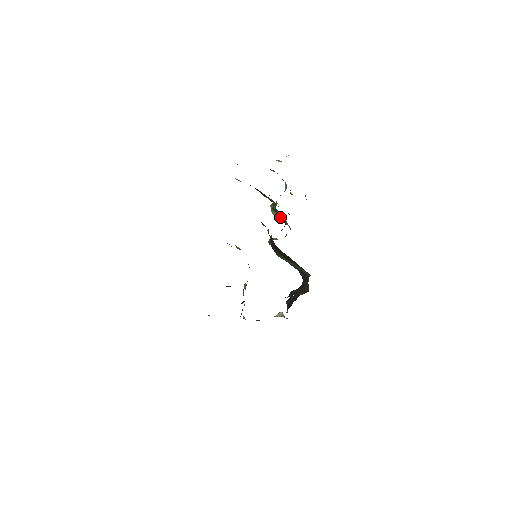
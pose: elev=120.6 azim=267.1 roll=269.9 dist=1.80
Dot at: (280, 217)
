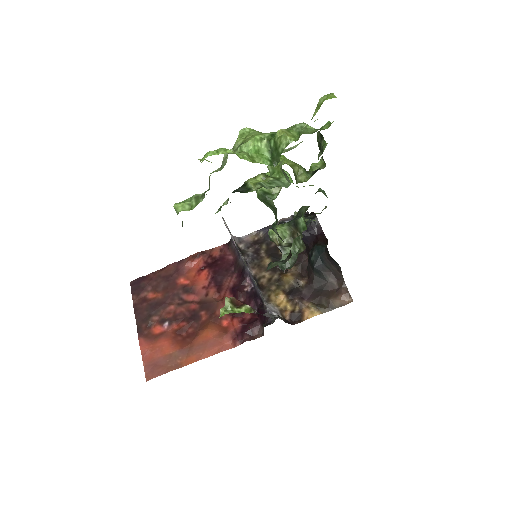
Dot at: occluded
